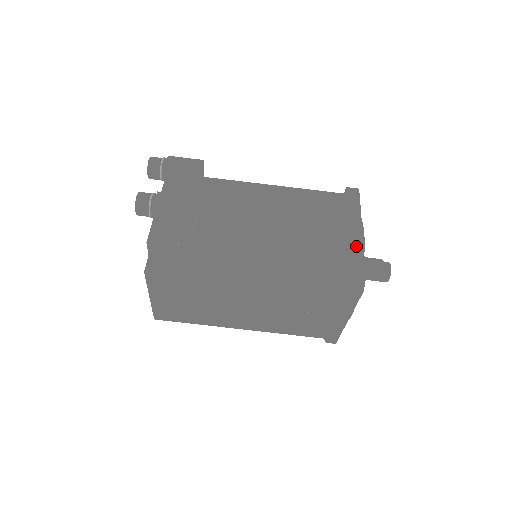
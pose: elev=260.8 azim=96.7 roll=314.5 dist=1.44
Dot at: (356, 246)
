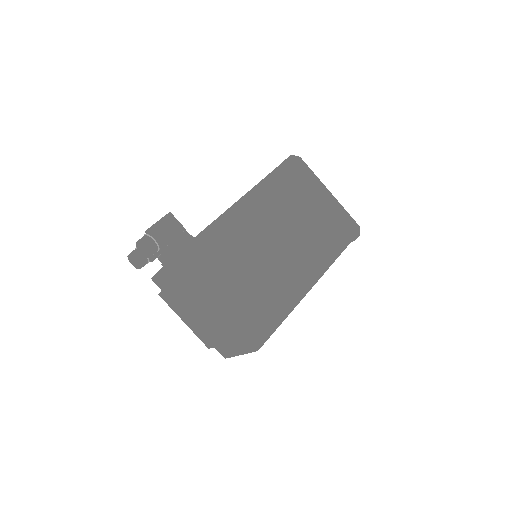
Dot at: occluded
